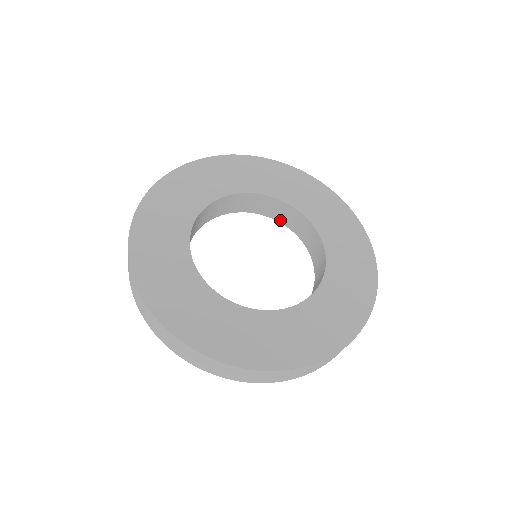
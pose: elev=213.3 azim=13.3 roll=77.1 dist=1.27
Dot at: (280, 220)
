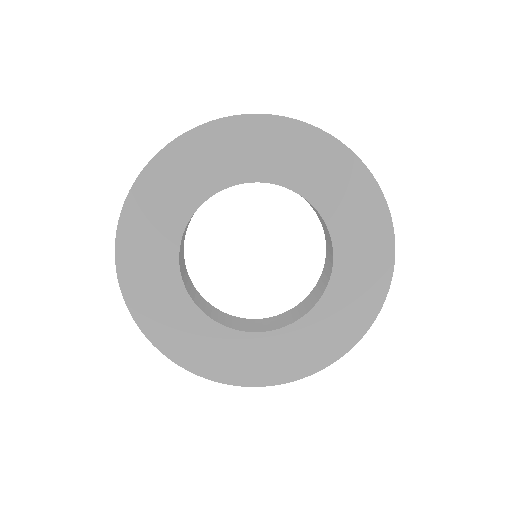
Dot at: occluded
